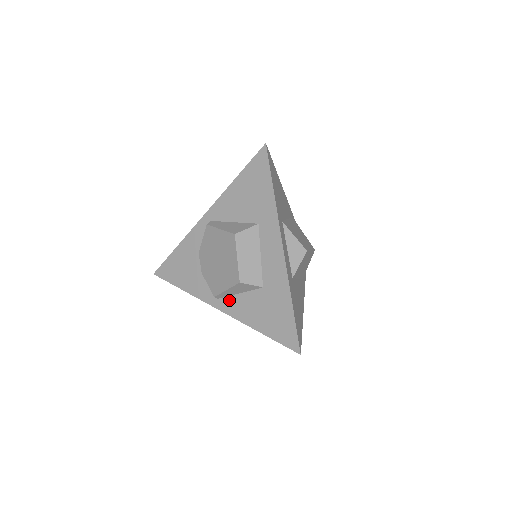
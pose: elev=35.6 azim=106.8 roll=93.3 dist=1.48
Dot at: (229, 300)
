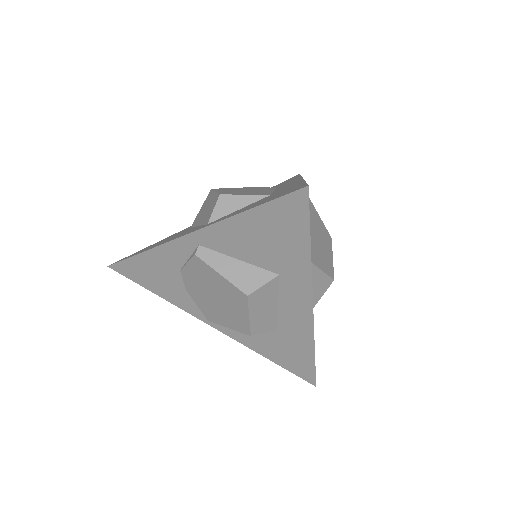
Dot at: occluded
